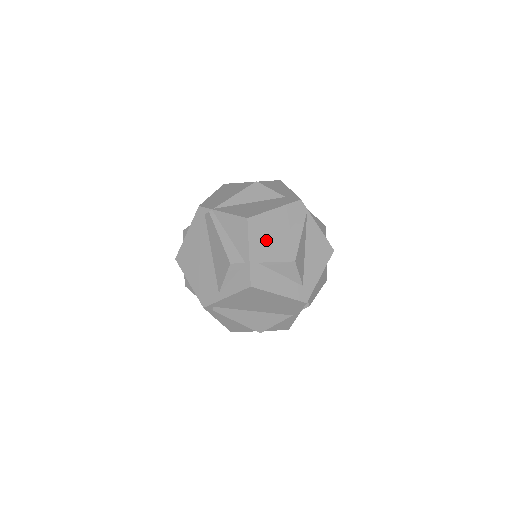
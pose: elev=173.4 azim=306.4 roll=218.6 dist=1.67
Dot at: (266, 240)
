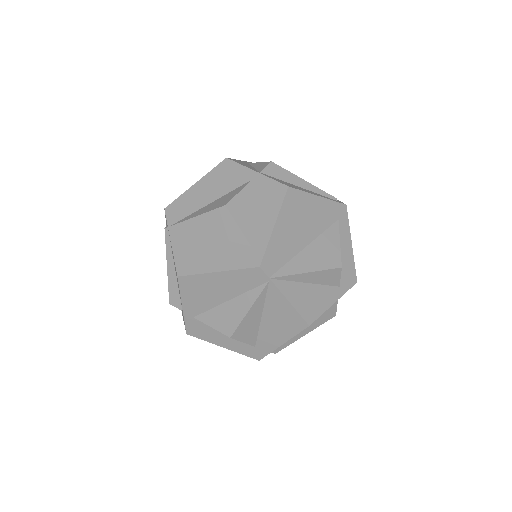
Dot at: (204, 300)
